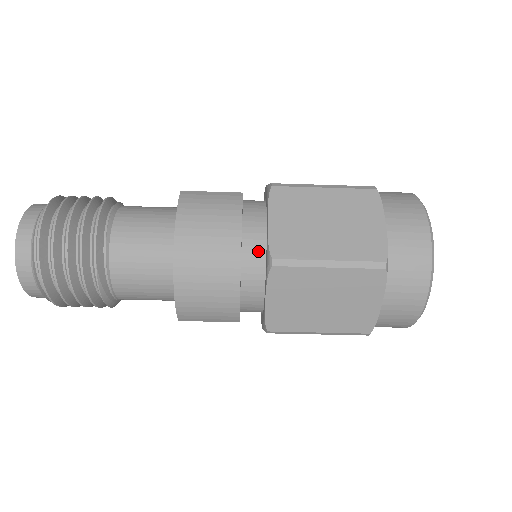
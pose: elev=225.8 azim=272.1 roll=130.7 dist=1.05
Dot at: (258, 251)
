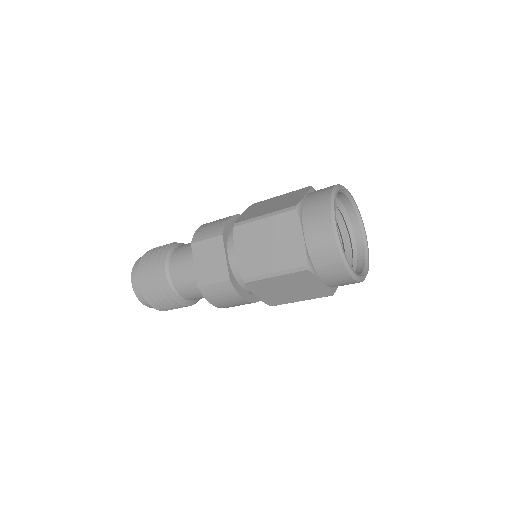
Dot at: occluded
